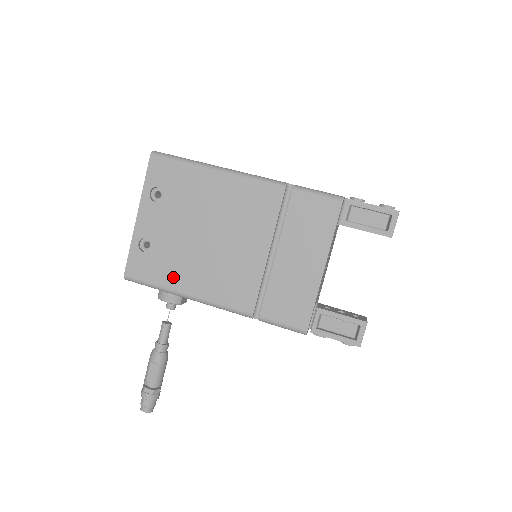
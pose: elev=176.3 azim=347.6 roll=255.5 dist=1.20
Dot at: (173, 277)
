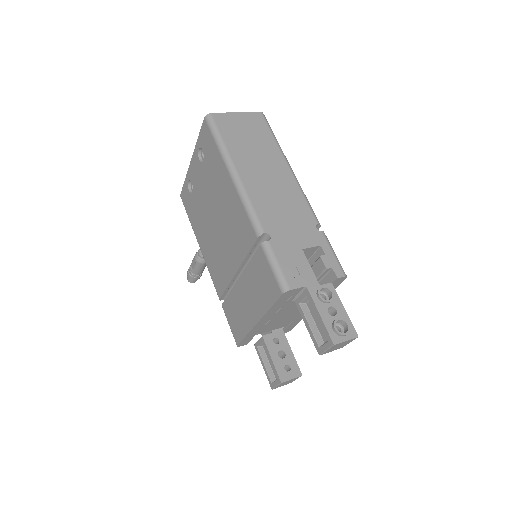
Dot at: (196, 225)
